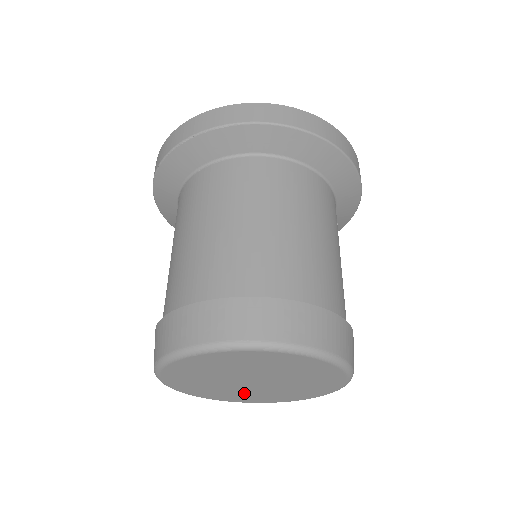
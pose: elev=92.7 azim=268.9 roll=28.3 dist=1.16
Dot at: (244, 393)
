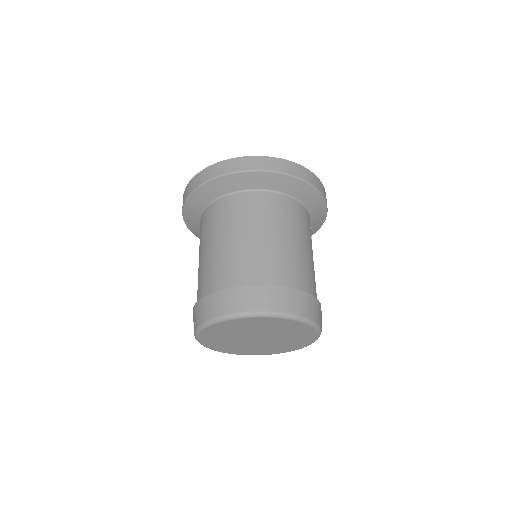
Dot at: (252, 348)
